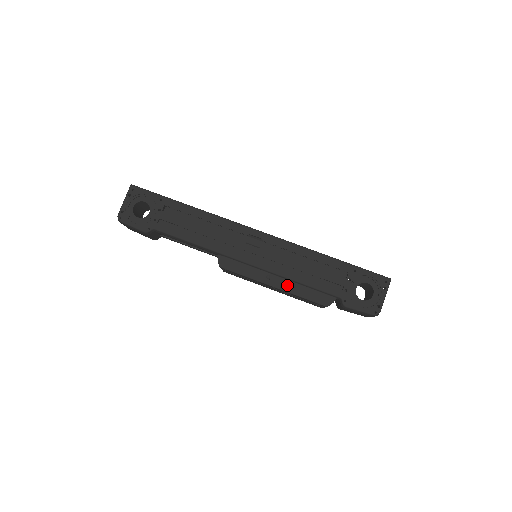
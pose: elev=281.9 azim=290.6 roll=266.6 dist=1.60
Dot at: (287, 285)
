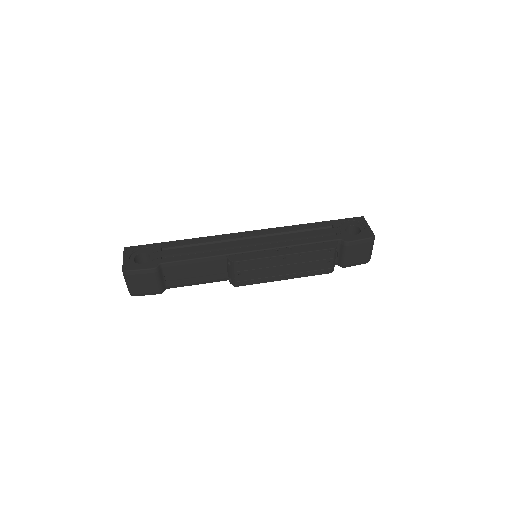
Dot at: (295, 249)
